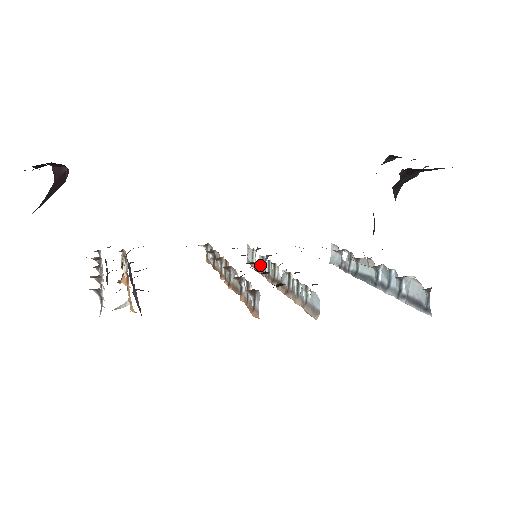
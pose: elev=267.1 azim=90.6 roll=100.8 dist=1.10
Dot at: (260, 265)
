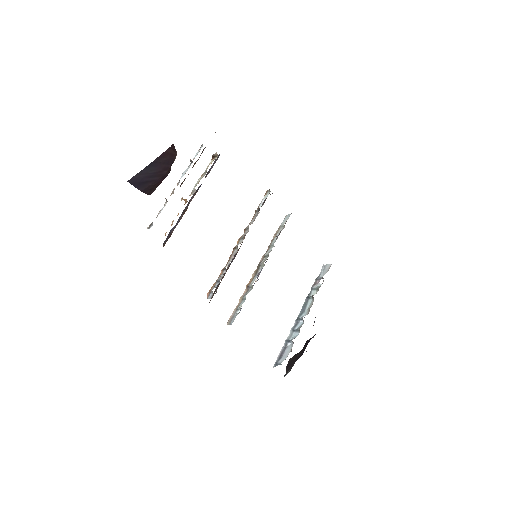
Dot at: (273, 241)
